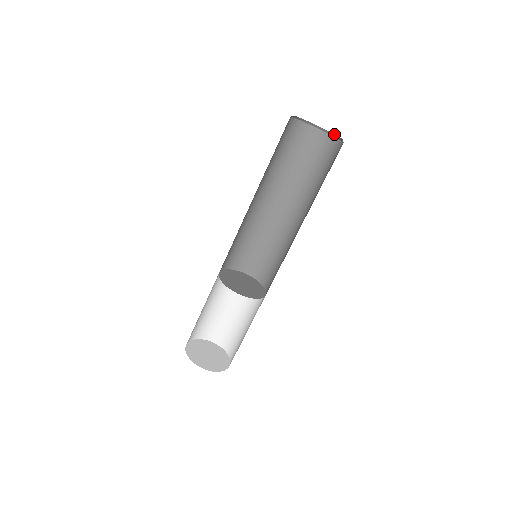
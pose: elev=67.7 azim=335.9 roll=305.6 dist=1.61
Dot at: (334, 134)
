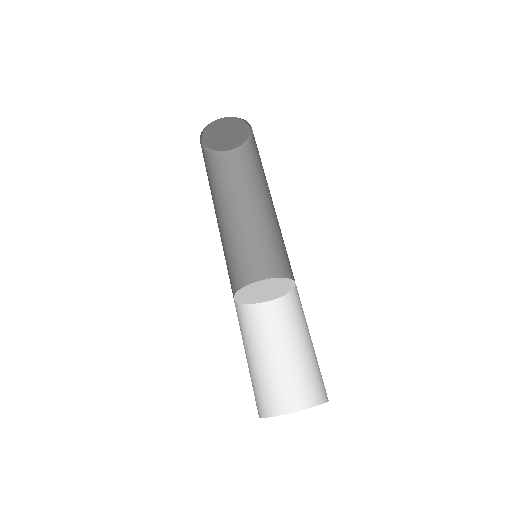
Dot at: (238, 147)
